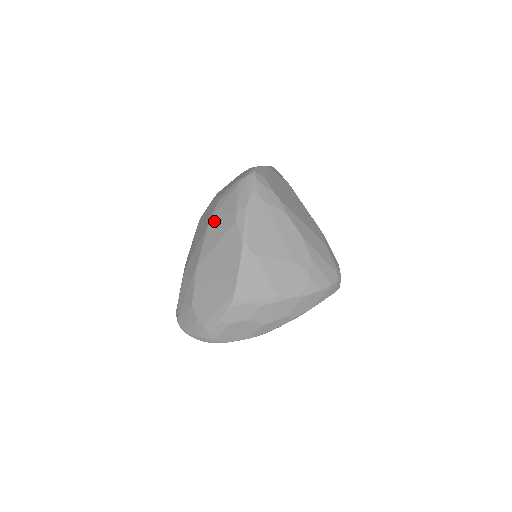
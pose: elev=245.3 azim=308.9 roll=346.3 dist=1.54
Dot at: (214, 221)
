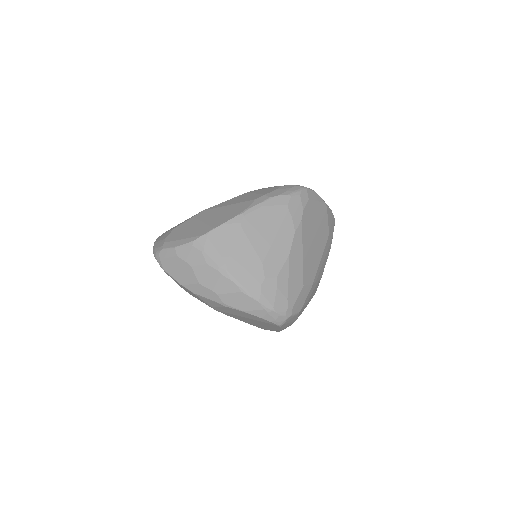
Dot at: (247, 194)
